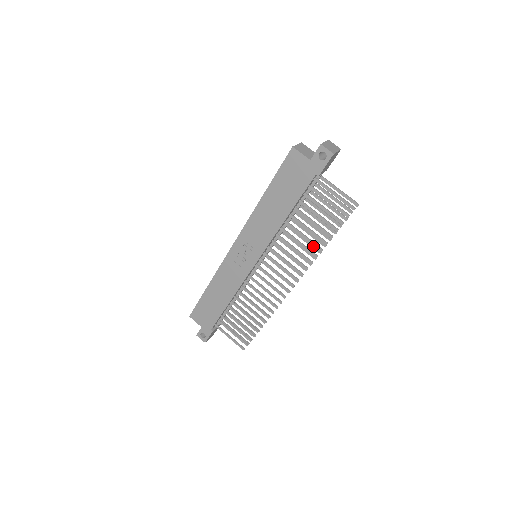
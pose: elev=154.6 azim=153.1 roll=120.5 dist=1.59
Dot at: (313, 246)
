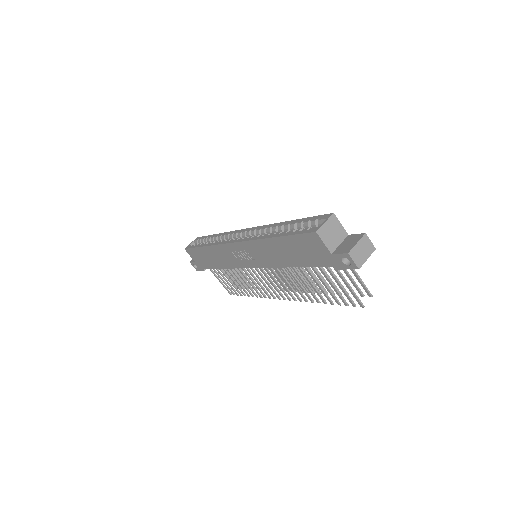
Dot at: occluded
